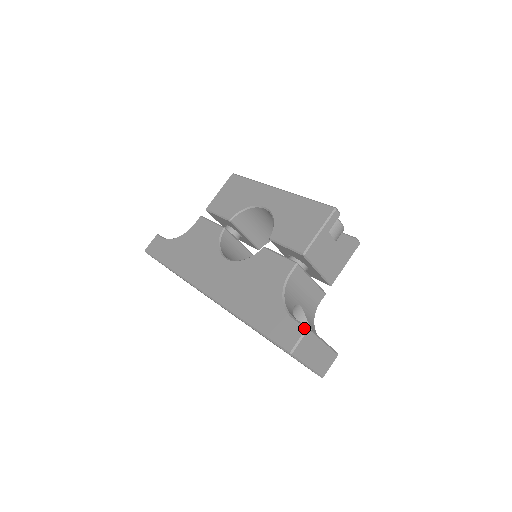
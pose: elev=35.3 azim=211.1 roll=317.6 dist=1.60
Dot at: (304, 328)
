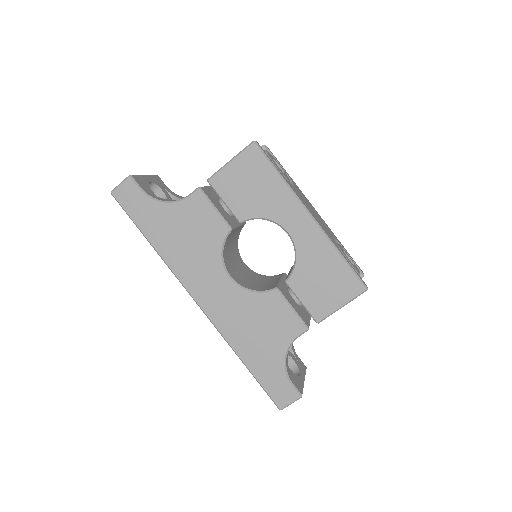
Dot at: (299, 396)
